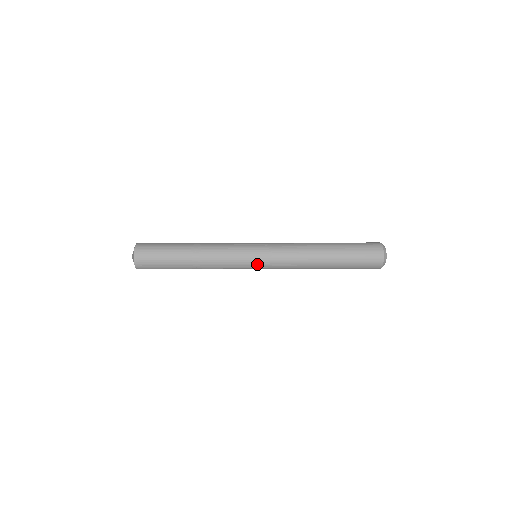
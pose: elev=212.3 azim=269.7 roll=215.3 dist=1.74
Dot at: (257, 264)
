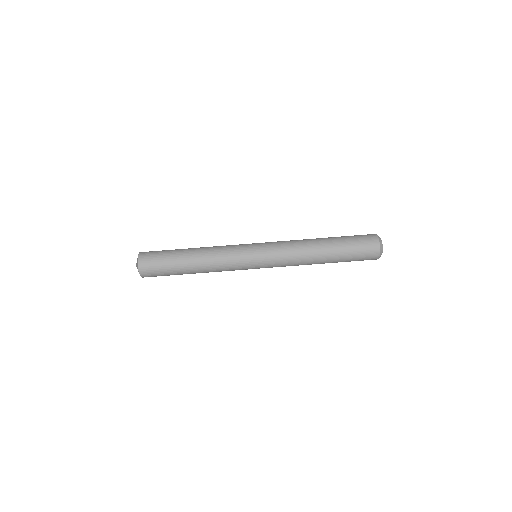
Dot at: (258, 265)
